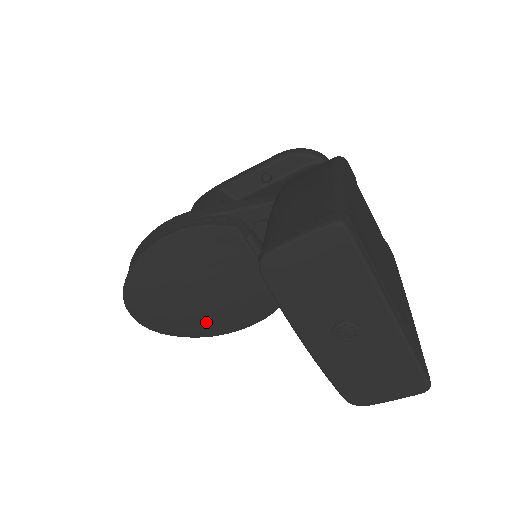
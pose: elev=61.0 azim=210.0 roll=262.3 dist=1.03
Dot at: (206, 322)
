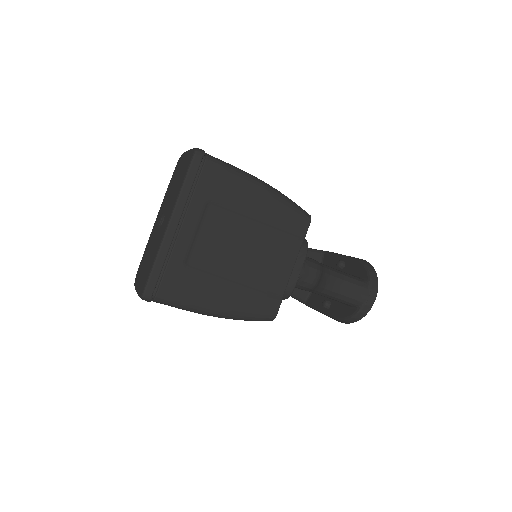
Dot at: occluded
